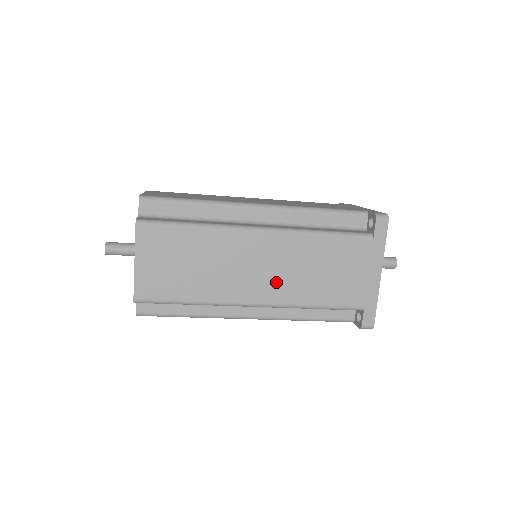
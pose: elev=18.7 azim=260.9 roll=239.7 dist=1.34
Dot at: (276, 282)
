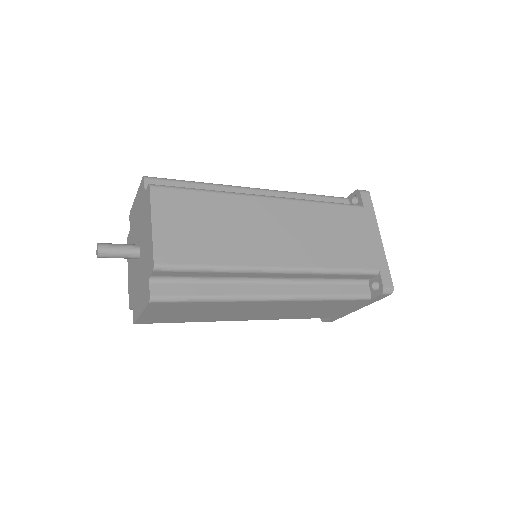
Dot at: (295, 245)
